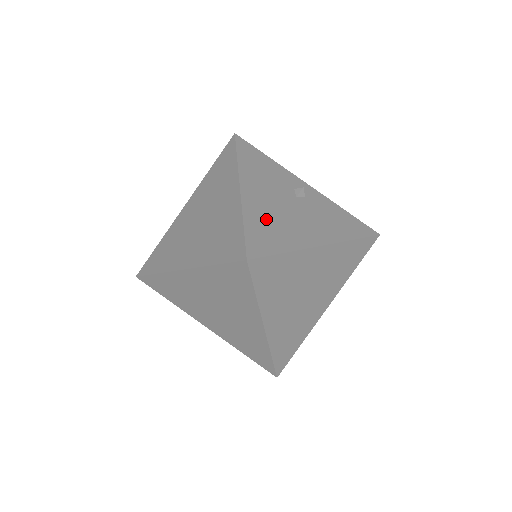
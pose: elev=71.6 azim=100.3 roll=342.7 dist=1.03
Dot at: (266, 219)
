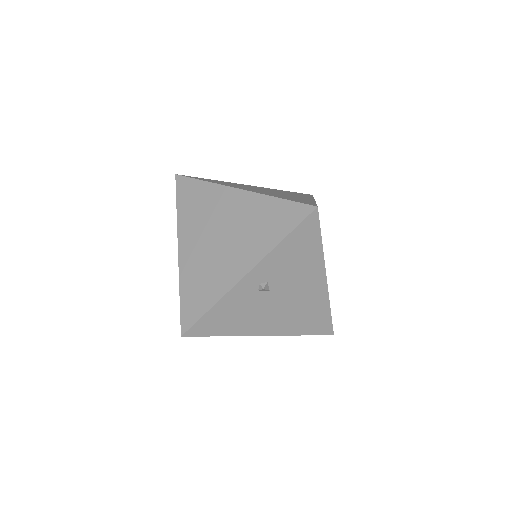
Dot at: occluded
